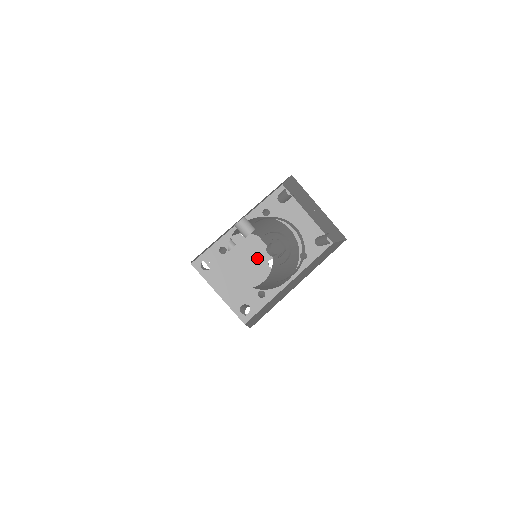
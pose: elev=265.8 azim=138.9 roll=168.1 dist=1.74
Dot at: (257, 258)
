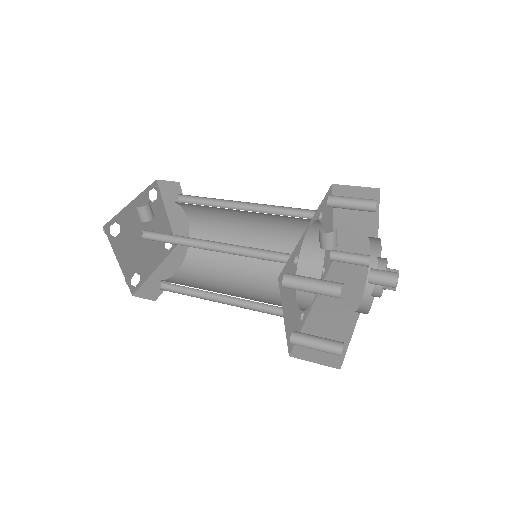
Dot at: occluded
